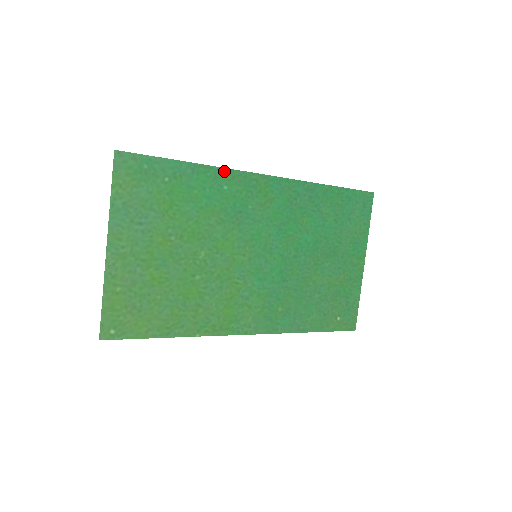
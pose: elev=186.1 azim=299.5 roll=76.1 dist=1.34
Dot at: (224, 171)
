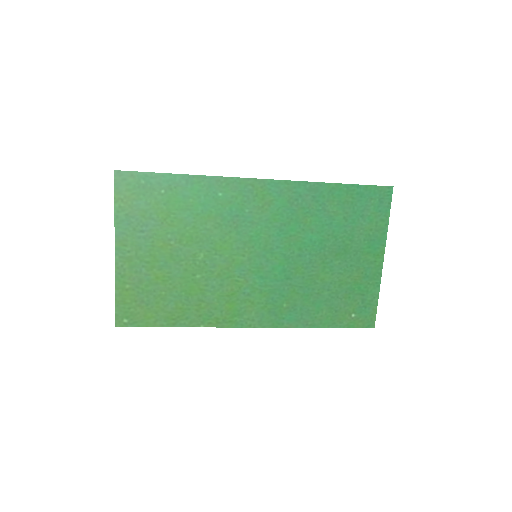
Dot at: (218, 179)
